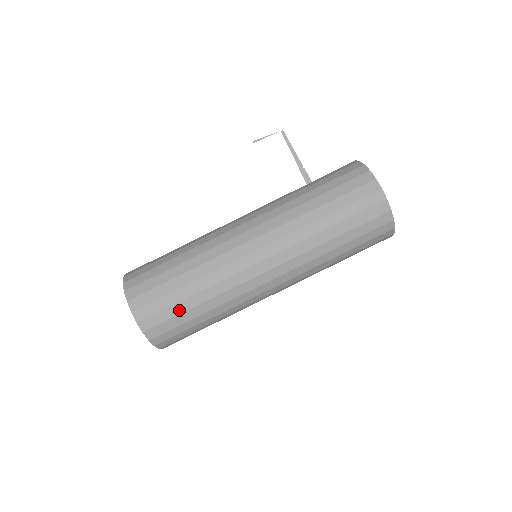
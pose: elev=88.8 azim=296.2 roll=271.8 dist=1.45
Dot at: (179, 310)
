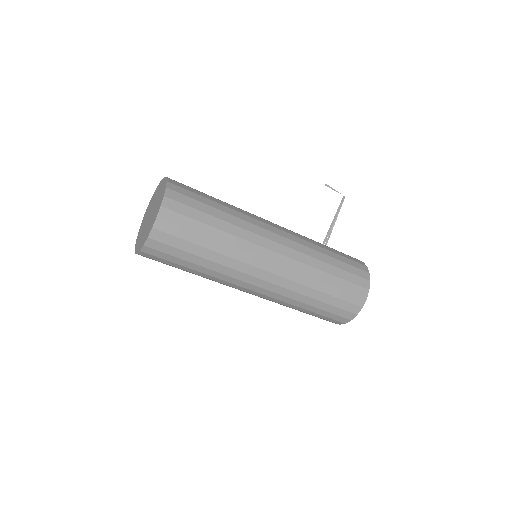
Dot at: (188, 248)
